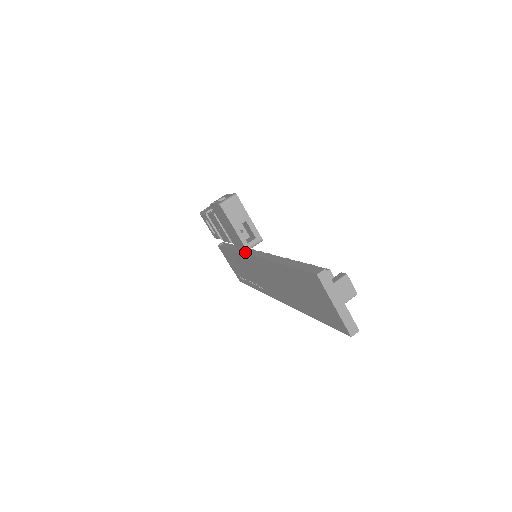
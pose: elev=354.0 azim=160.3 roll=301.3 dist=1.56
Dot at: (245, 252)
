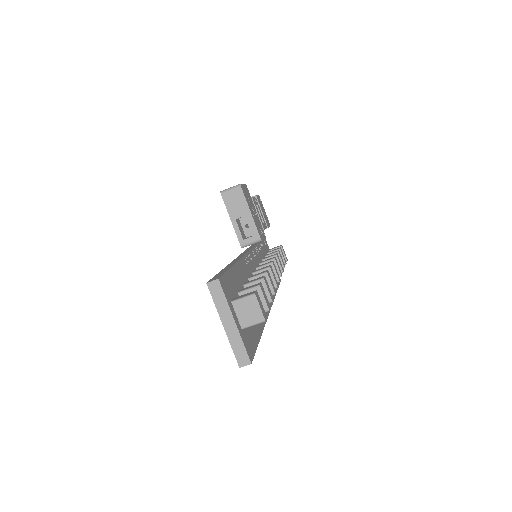
Dot at: (246, 249)
